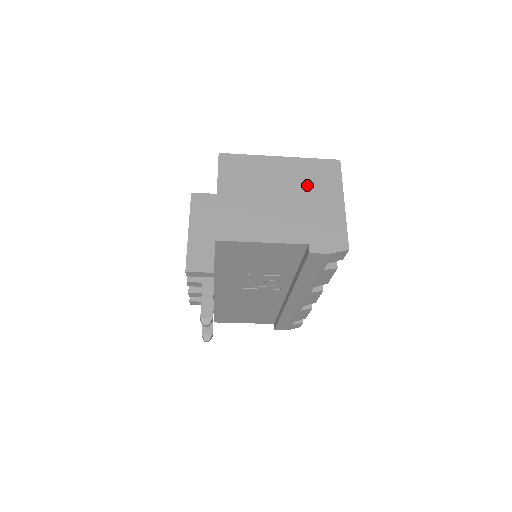
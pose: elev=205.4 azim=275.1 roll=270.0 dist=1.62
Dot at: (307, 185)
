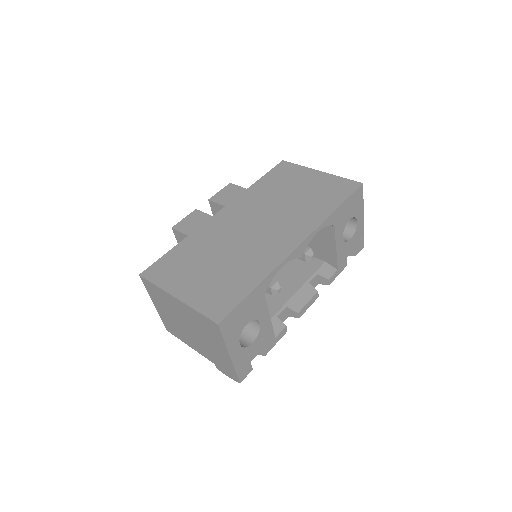
Dot at: (201, 329)
